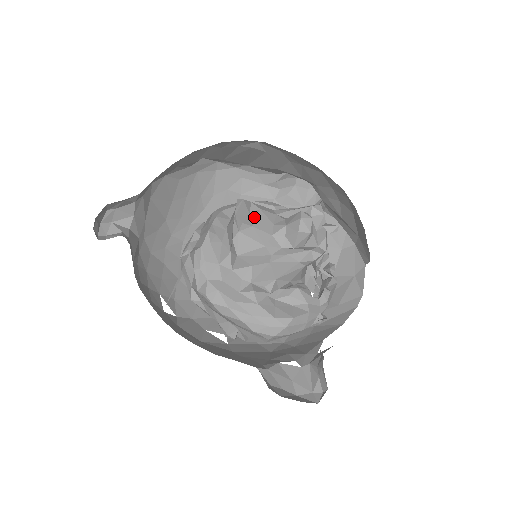
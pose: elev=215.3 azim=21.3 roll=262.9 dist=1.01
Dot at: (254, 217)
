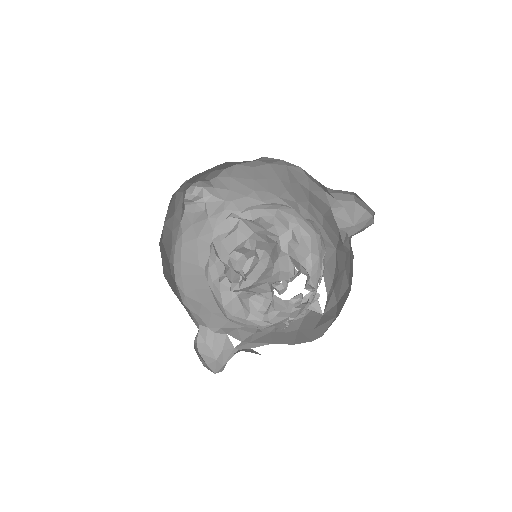
Dot at: (229, 234)
